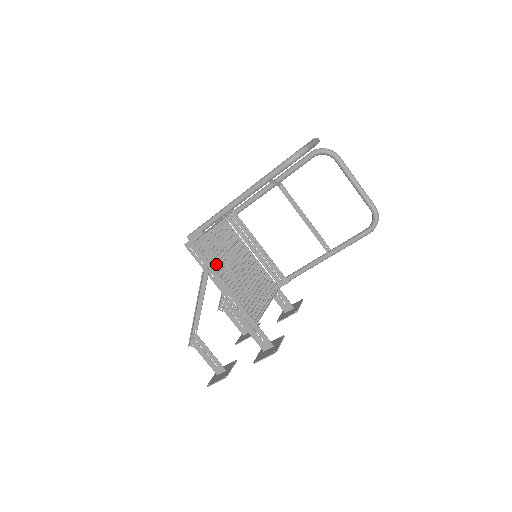
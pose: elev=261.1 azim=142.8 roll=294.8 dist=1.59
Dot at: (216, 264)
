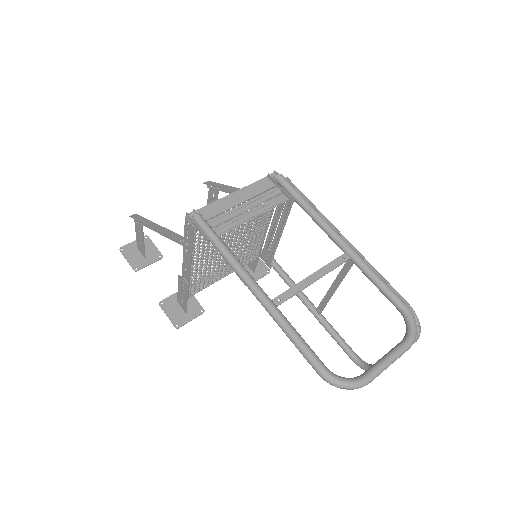
Dot at: (203, 243)
